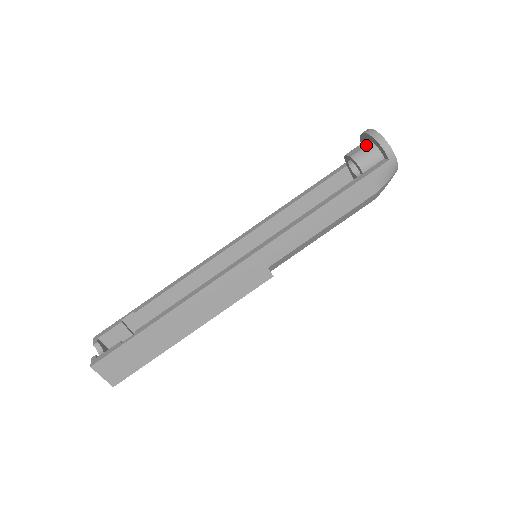
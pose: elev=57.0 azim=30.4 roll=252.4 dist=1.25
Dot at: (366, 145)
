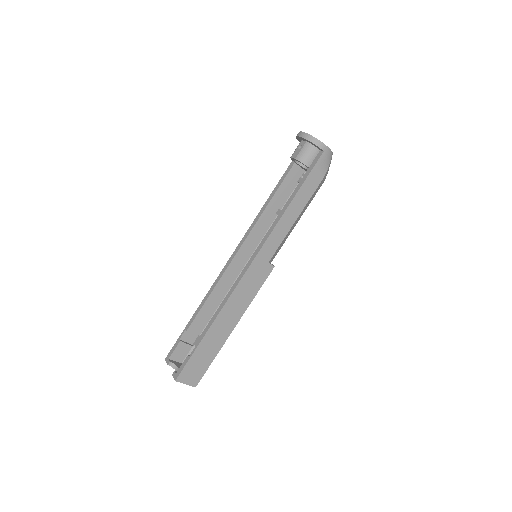
Dot at: (303, 145)
